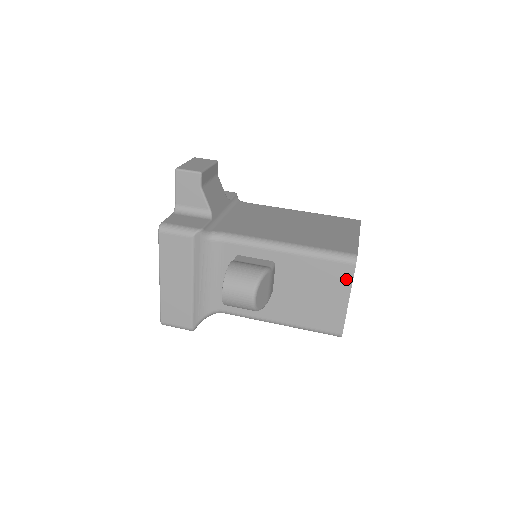
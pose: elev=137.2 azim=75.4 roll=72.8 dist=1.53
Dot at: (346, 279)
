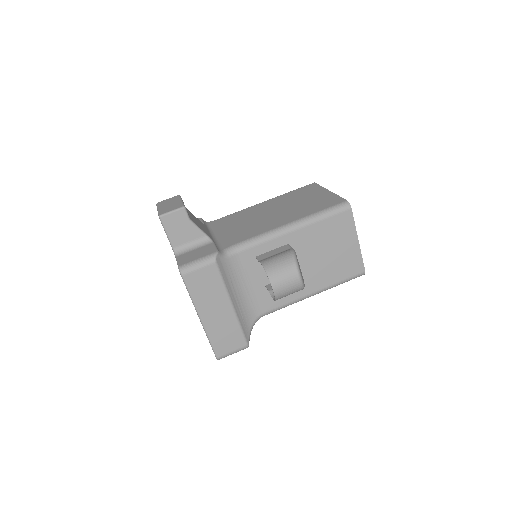
Dot at: (349, 224)
